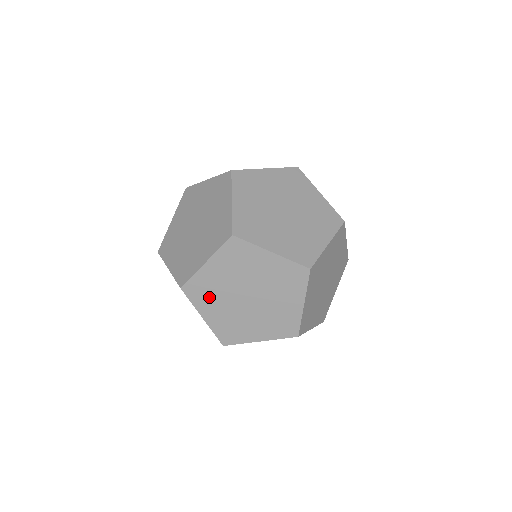
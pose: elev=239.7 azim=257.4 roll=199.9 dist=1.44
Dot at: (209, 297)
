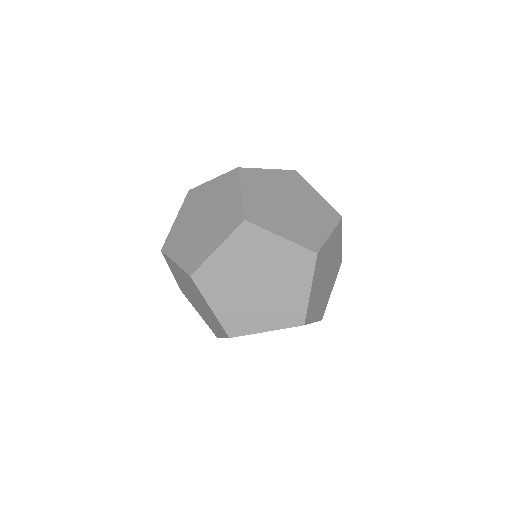
Dot at: (218, 285)
